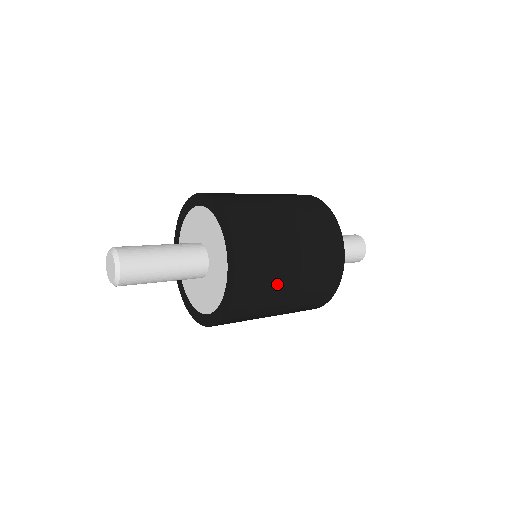
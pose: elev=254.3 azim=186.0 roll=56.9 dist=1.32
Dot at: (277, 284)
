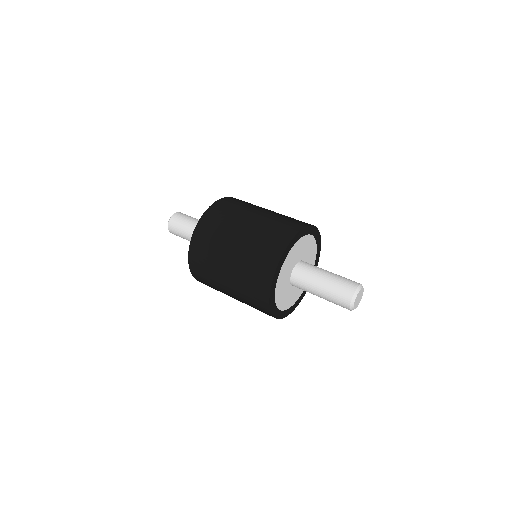
Dot at: (229, 230)
